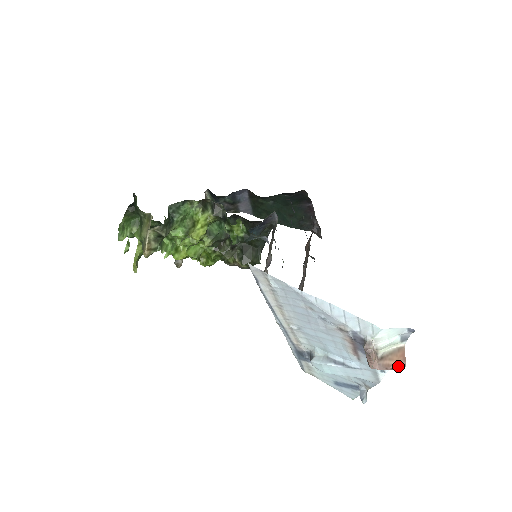
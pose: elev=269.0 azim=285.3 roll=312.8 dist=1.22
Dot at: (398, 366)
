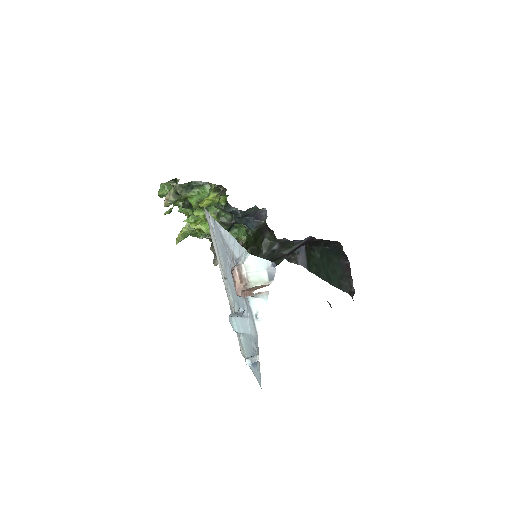
Dot at: (250, 290)
